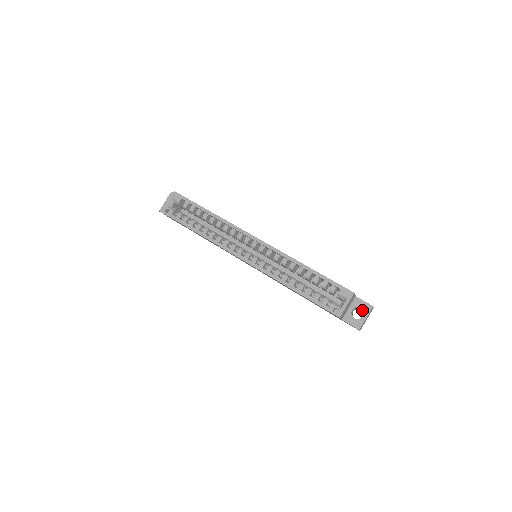
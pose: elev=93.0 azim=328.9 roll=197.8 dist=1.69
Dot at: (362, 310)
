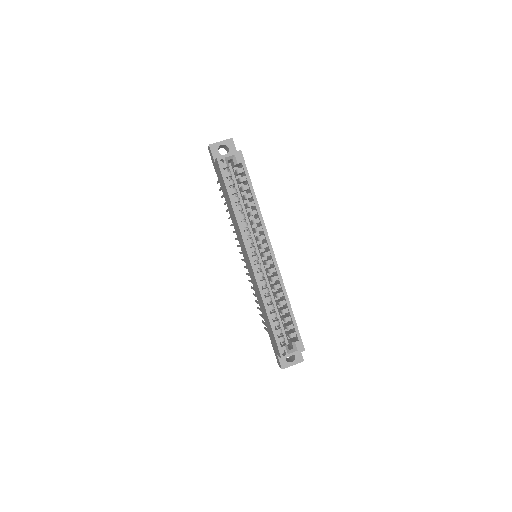
Dot at: (293, 355)
